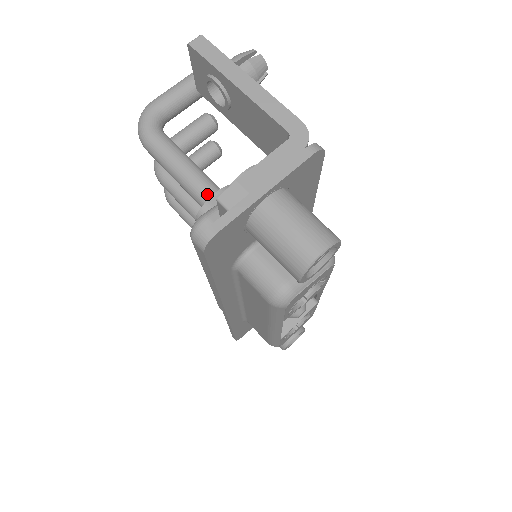
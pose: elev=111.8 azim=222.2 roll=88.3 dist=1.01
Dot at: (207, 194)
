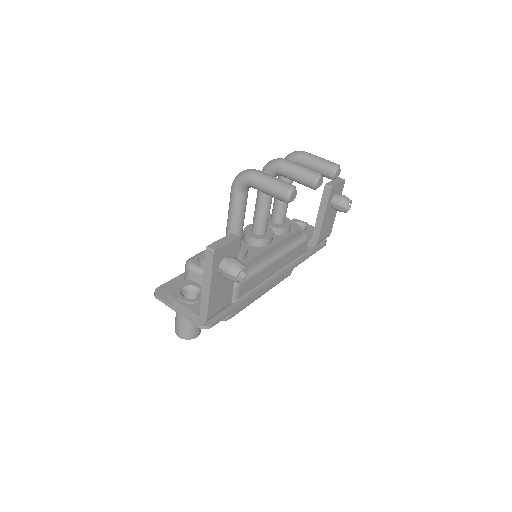
Dot at: occluded
